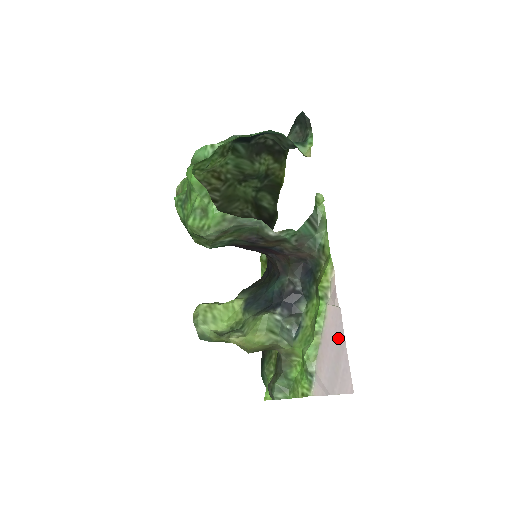
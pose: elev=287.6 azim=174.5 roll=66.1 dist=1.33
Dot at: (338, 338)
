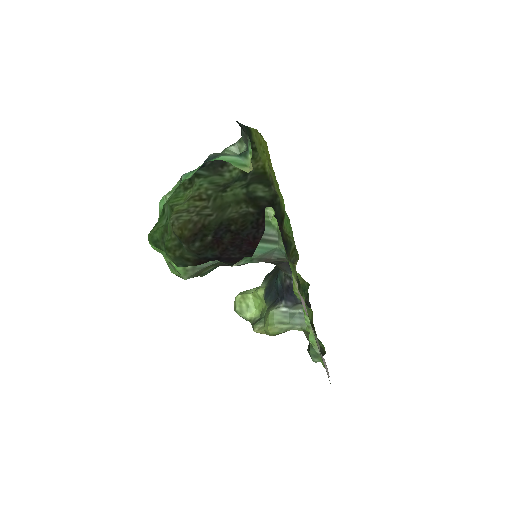
Dot at: occluded
